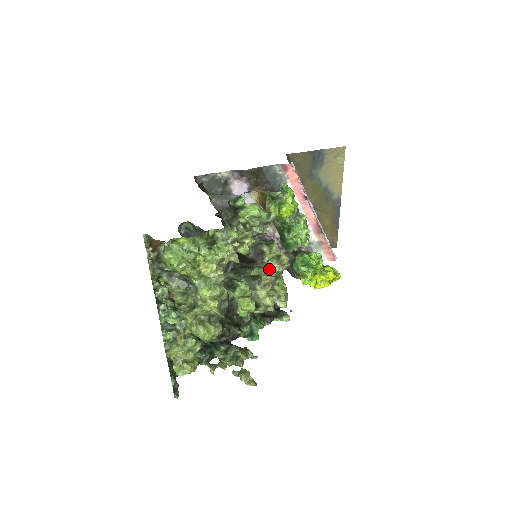
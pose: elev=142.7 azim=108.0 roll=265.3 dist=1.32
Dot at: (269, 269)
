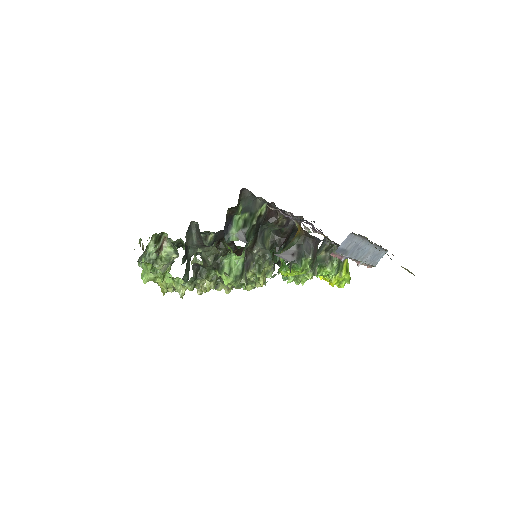
Dot at: occluded
